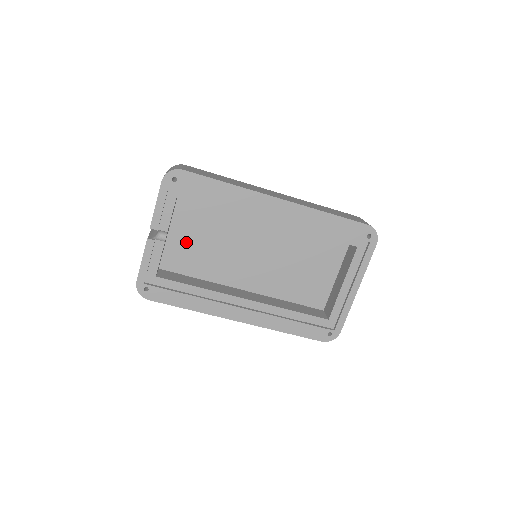
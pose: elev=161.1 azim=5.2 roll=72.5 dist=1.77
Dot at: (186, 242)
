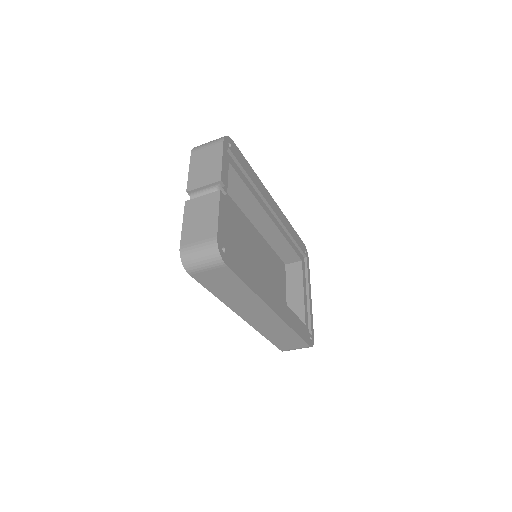
Dot at: occluded
